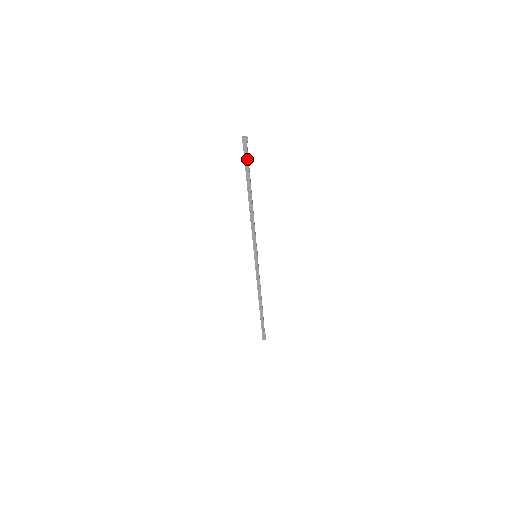
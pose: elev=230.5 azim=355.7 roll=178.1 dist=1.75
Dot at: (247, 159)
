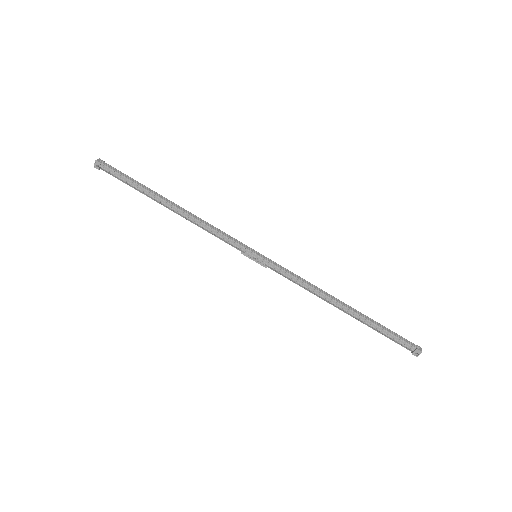
Dot at: (121, 173)
